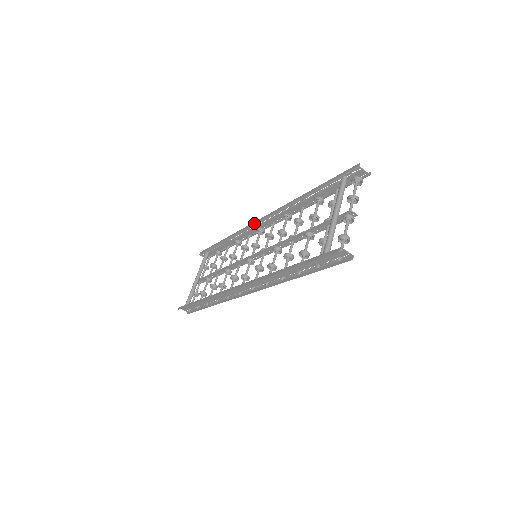
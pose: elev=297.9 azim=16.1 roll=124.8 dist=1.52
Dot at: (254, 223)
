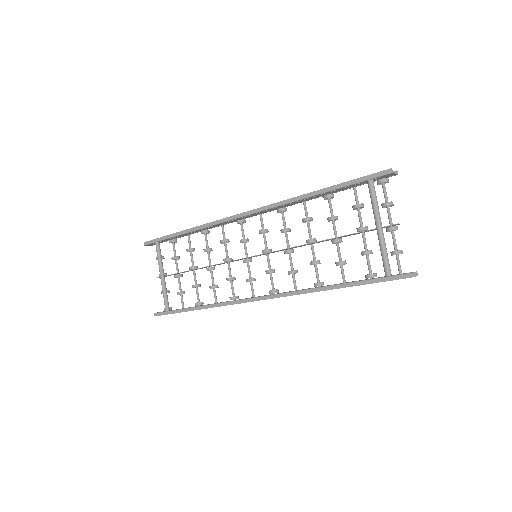
Dot at: (235, 217)
